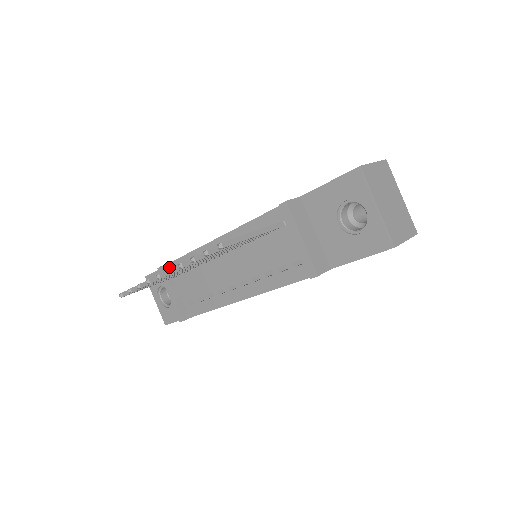
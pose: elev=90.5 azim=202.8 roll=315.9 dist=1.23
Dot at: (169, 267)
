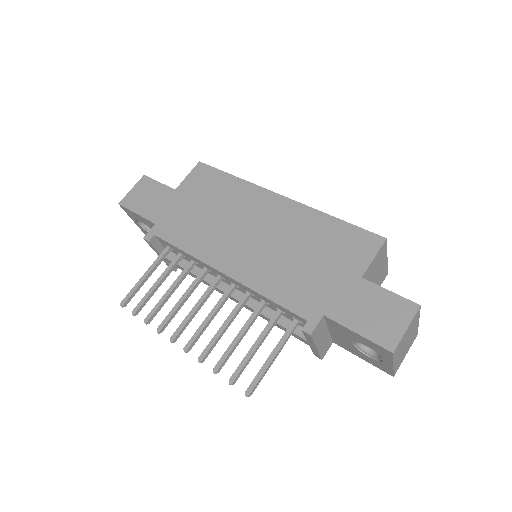
Dot at: (156, 237)
